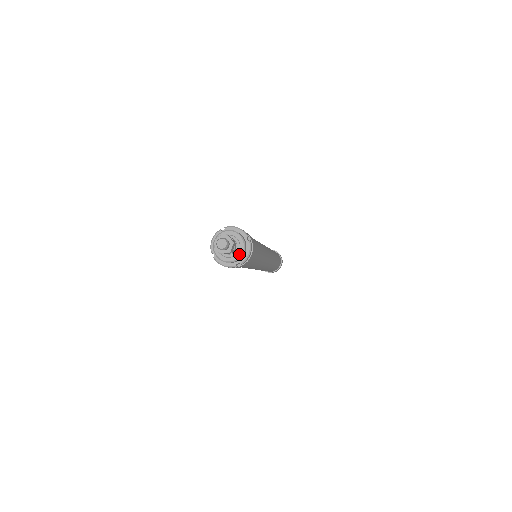
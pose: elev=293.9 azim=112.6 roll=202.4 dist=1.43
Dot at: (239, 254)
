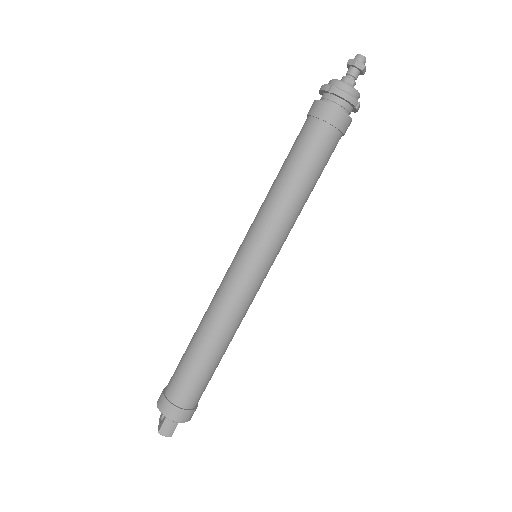
Dot at: (347, 84)
